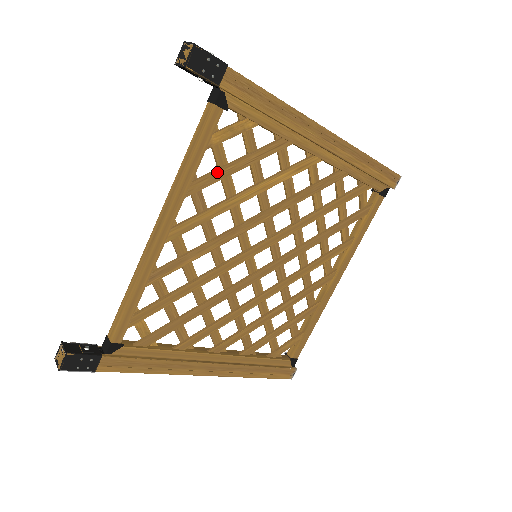
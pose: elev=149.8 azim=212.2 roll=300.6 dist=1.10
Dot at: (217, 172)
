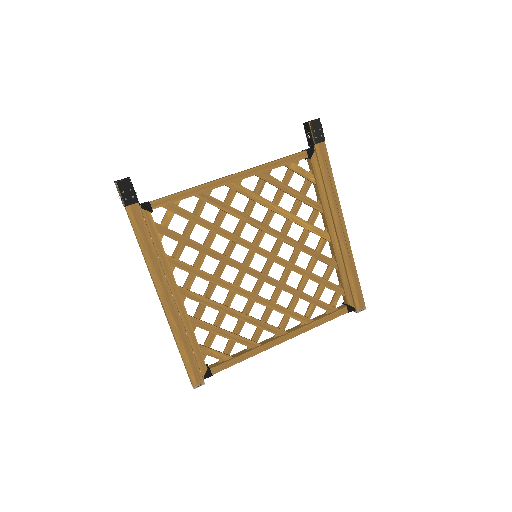
Dot at: (280, 182)
